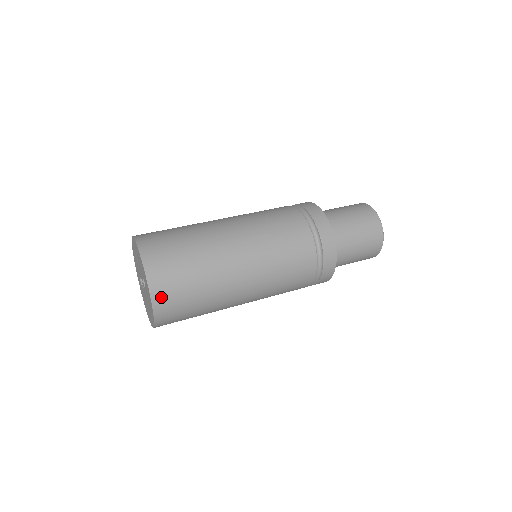
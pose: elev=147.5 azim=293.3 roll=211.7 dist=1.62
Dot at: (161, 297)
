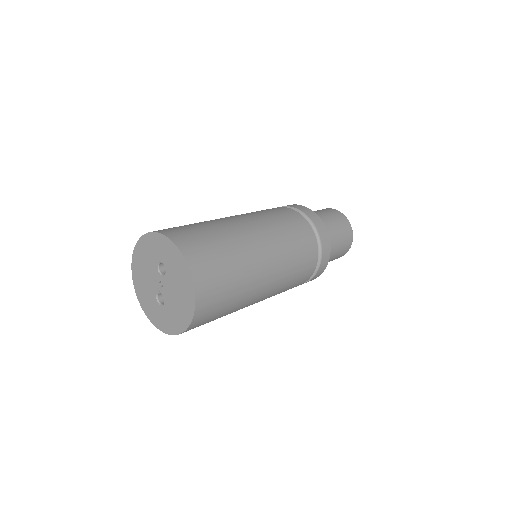
Dot at: (183, 241)
